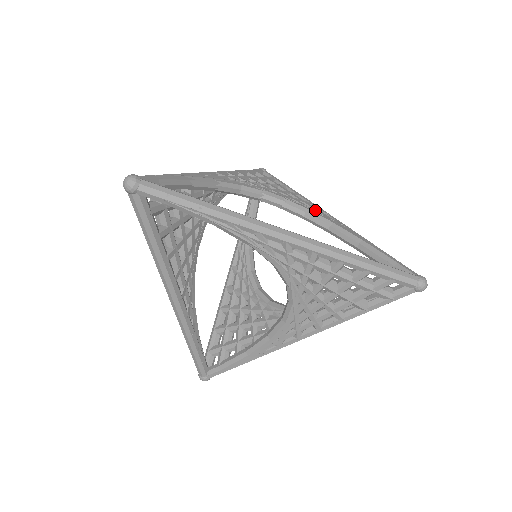
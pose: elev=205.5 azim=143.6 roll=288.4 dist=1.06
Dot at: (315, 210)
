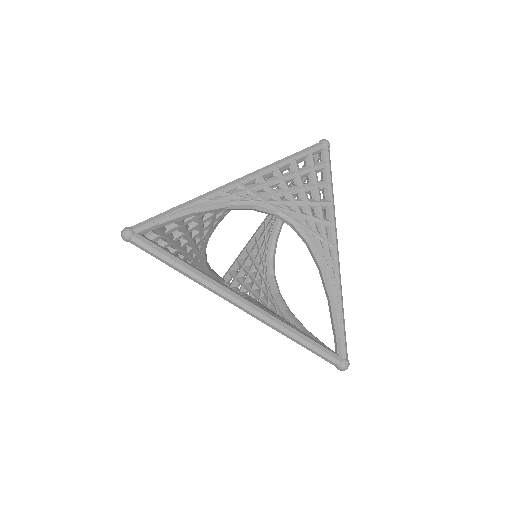
Dot at: (322, 240)
